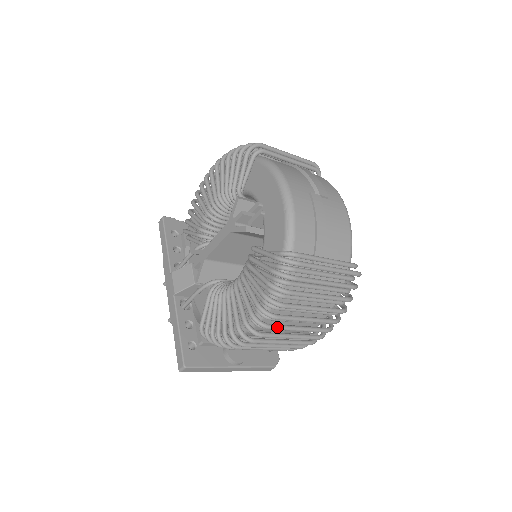
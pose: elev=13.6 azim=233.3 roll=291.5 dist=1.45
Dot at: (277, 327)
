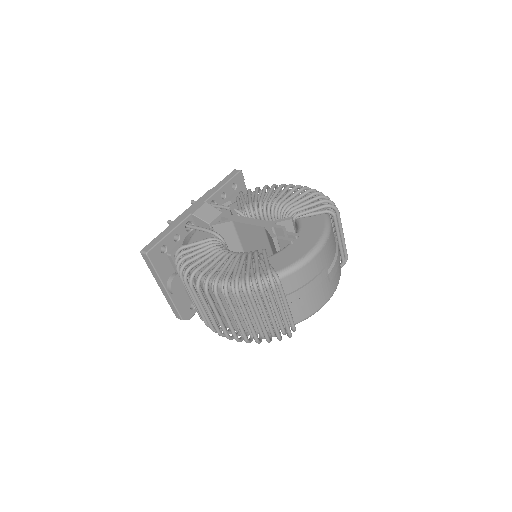
Dot at: (220, 301)
